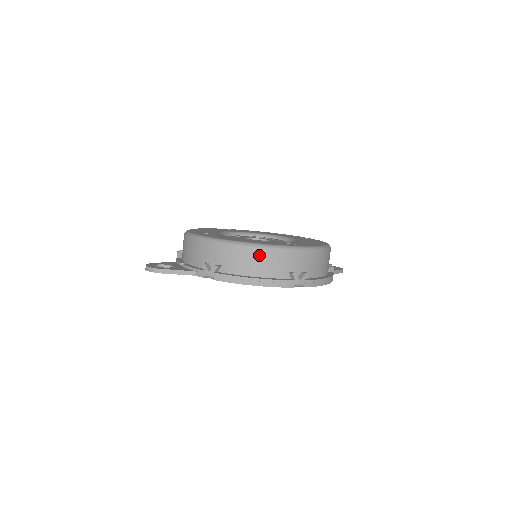
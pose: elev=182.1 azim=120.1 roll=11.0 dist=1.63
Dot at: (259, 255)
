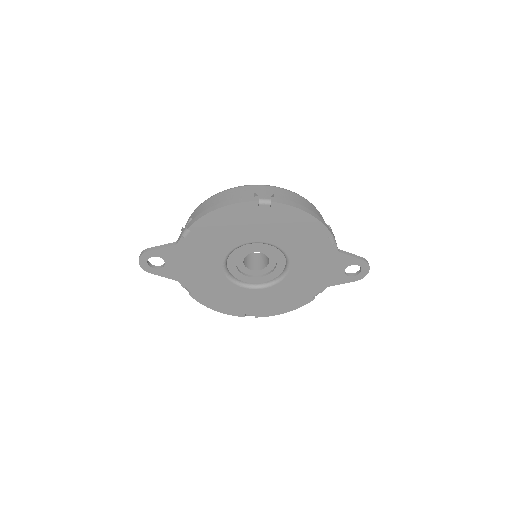
Dot at: (223, 195)
